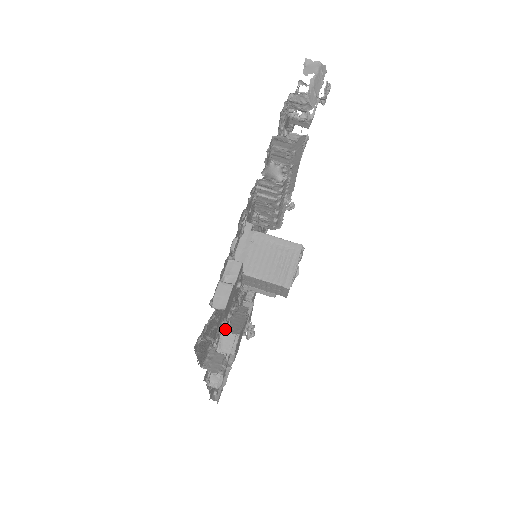
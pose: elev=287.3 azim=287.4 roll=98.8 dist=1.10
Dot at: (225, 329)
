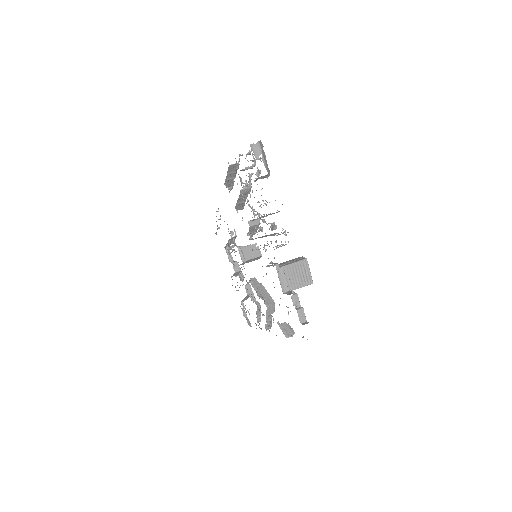
Dot at: (267, 305)
